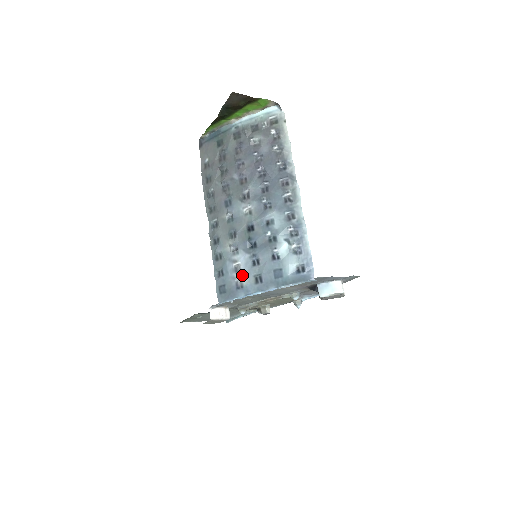
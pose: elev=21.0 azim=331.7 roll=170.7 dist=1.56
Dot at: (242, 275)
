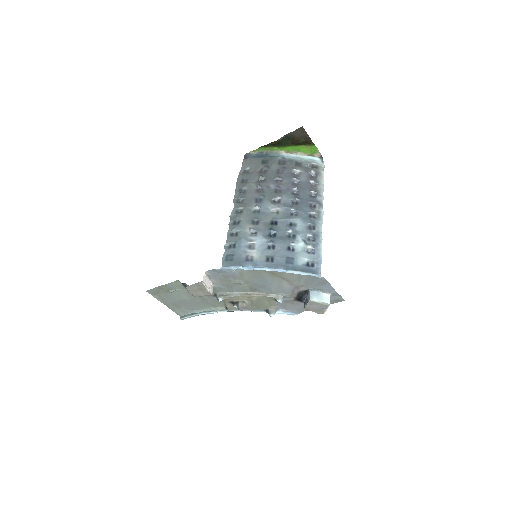
Dot at: (255, 252)
